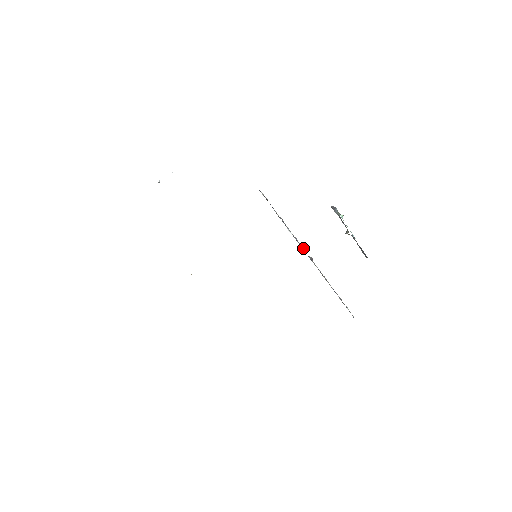
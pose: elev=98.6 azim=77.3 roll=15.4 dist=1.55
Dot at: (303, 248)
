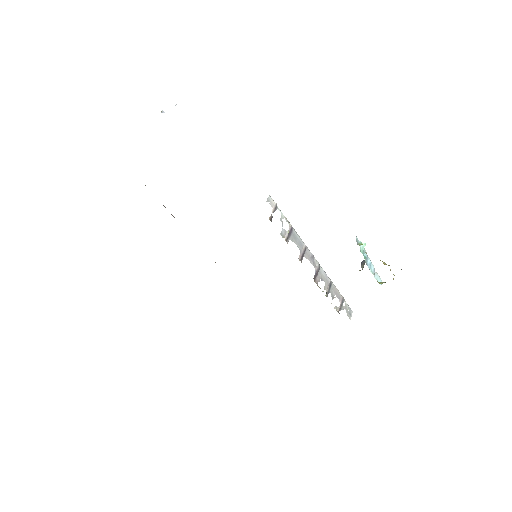
Dot at: (312, 255)
